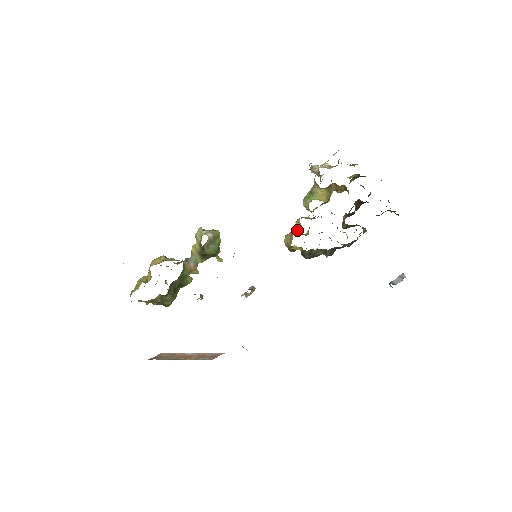
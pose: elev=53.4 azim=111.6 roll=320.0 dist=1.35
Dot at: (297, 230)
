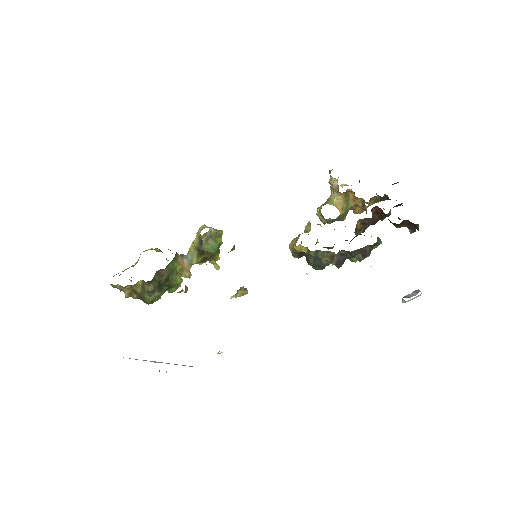
Dot at: (305, 232)
